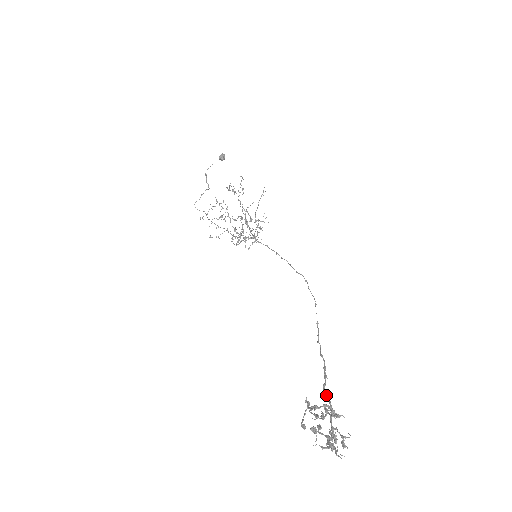
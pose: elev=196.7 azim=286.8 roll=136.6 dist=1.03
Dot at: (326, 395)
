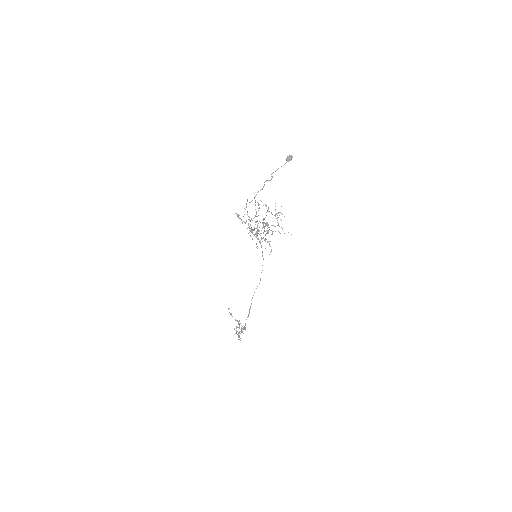
Dot at: occluded
